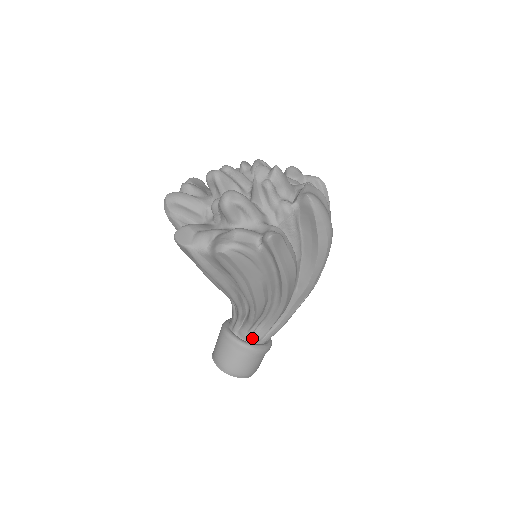
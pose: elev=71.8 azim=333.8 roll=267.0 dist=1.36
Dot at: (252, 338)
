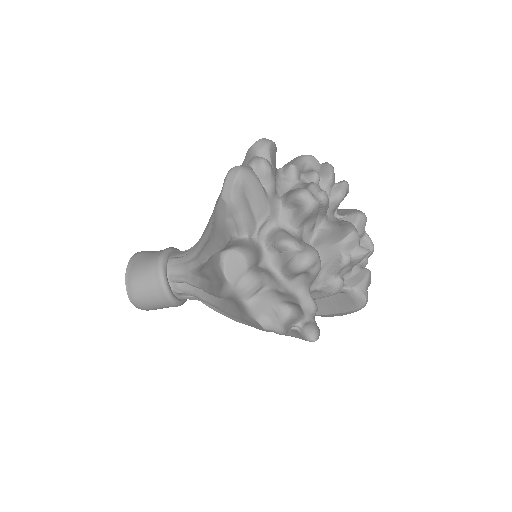
Dot at: (182, 295)
